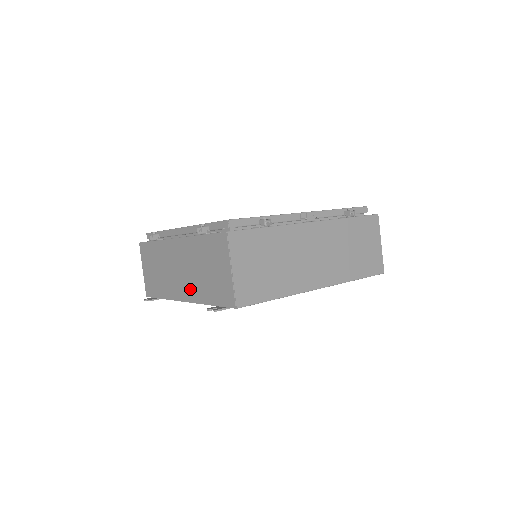
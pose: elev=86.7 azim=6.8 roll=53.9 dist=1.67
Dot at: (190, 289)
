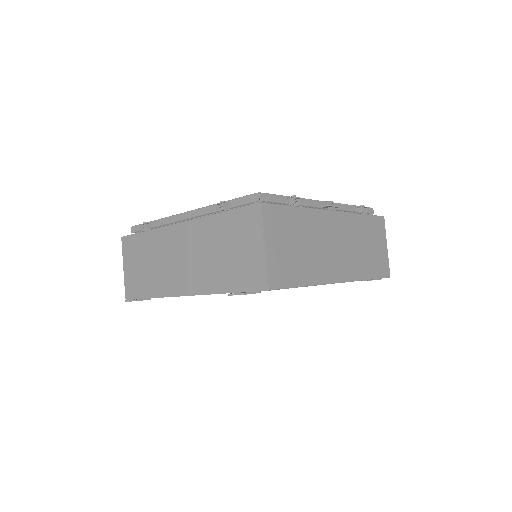
Dot at: (197, 279)
